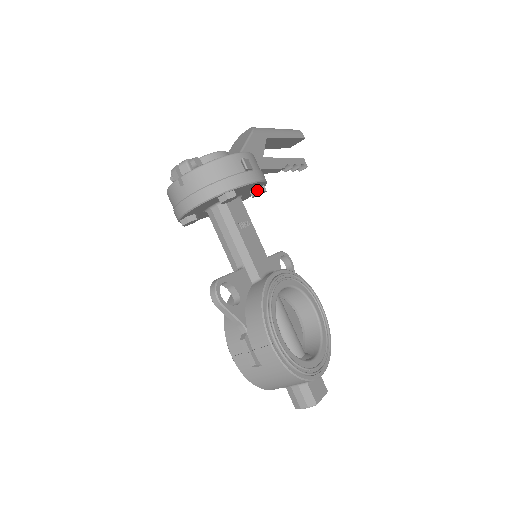
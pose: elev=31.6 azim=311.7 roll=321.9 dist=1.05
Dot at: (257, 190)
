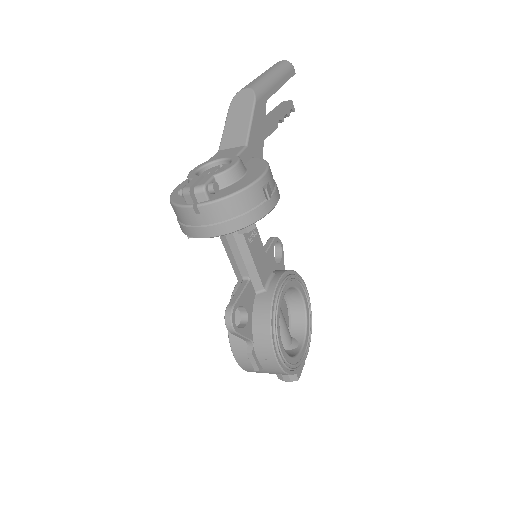
Dot at: occluded
